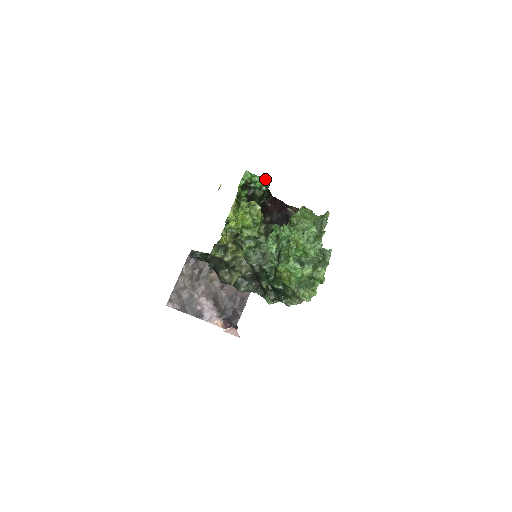
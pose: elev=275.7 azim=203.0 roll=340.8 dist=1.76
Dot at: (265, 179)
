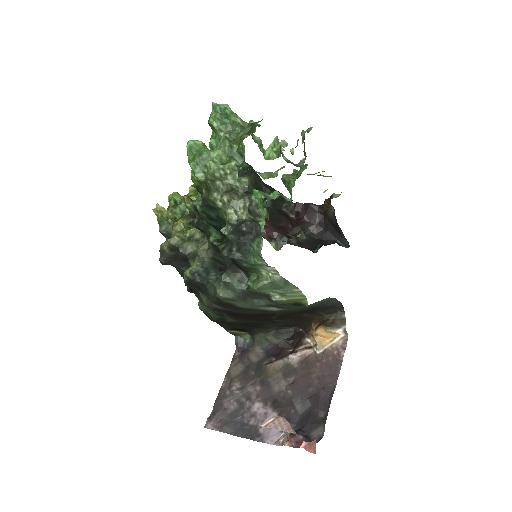
Dot at: occluded
